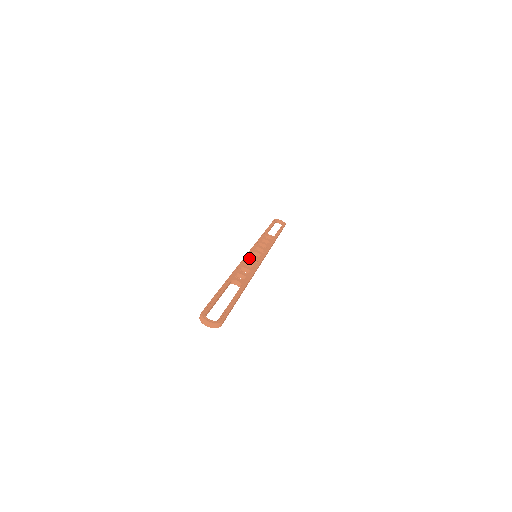
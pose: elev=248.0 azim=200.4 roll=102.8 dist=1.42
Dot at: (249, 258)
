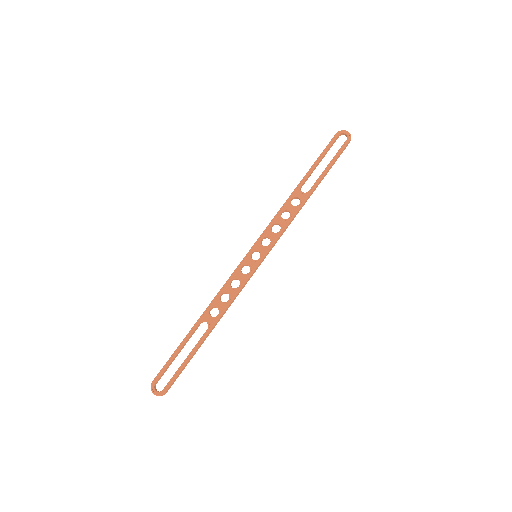
Dot at: (244, 265)
